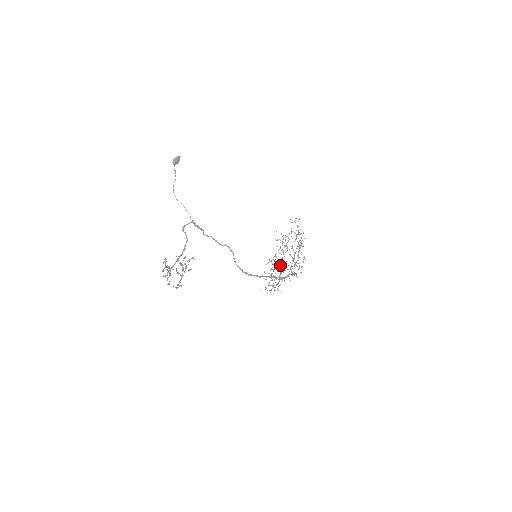
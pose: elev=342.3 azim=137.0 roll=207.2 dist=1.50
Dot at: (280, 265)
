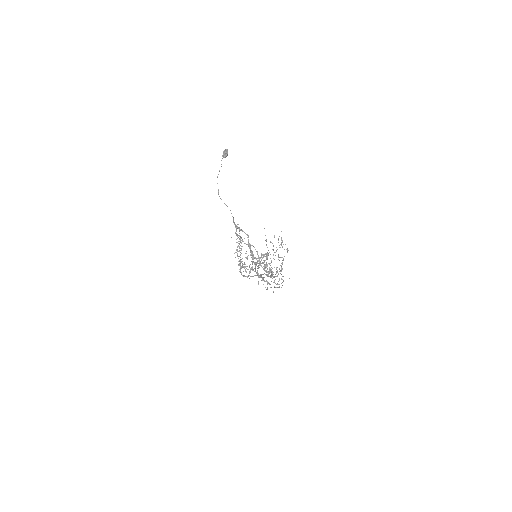
Dot at: occluded
